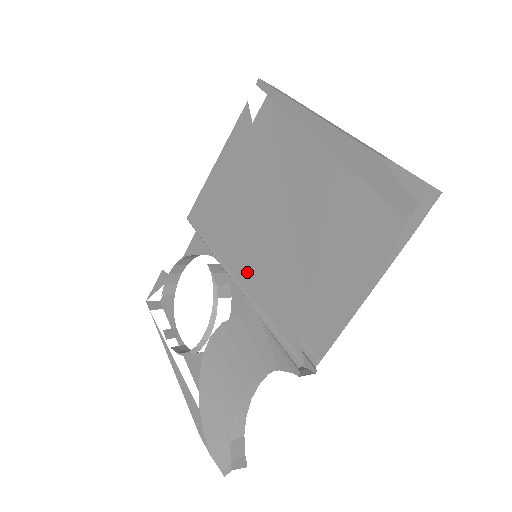
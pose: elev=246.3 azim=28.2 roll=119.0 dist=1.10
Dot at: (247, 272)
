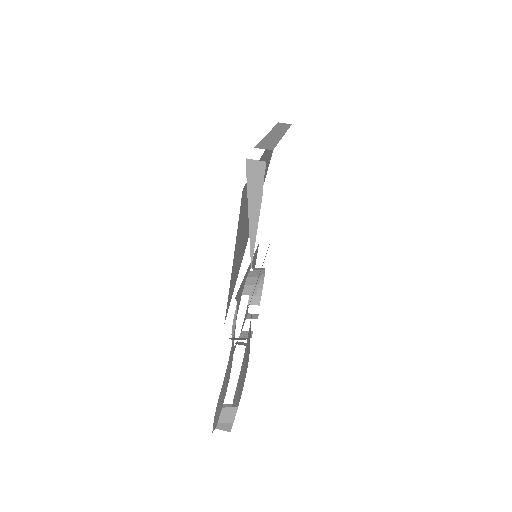
Dot at: occluded
